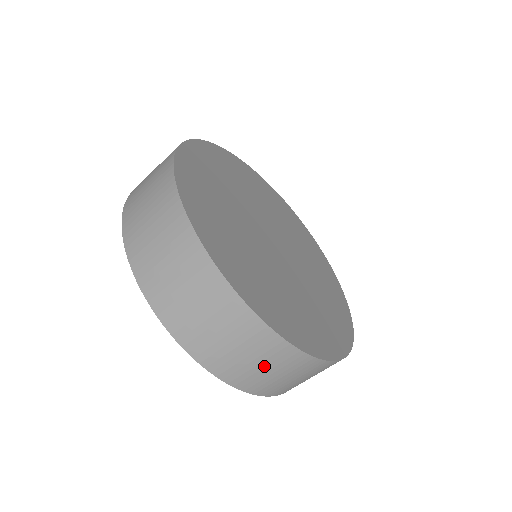
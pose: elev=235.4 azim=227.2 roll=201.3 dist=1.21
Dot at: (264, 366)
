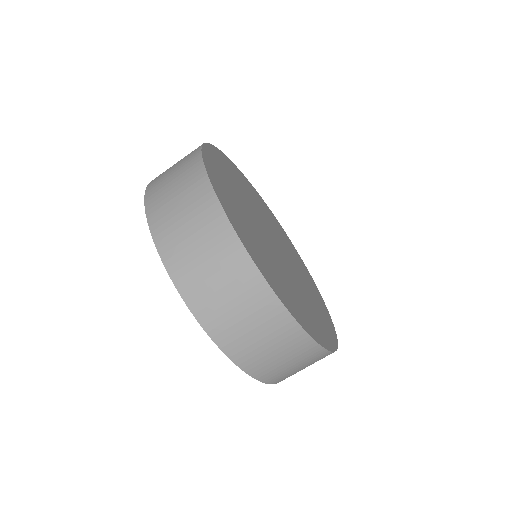
Dot at: (270, 346)
